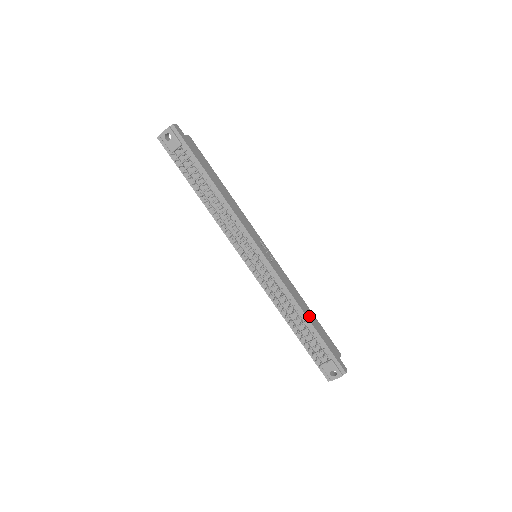
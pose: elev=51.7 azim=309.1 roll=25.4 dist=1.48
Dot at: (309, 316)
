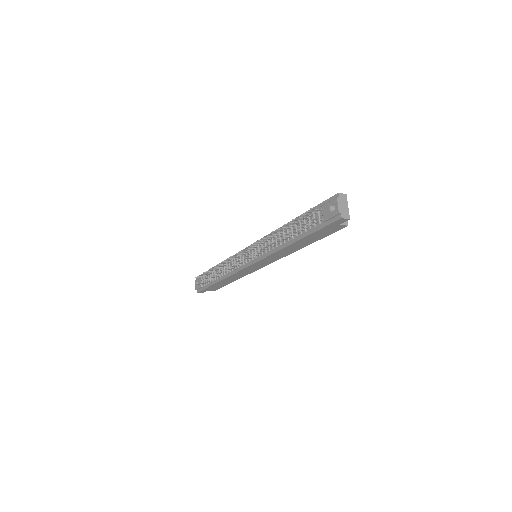
Dot at: occluded
